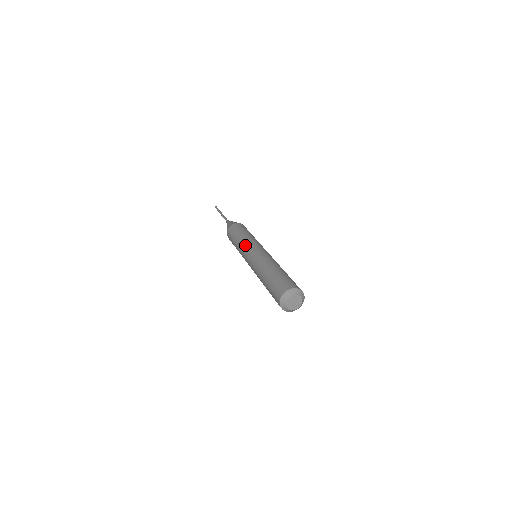
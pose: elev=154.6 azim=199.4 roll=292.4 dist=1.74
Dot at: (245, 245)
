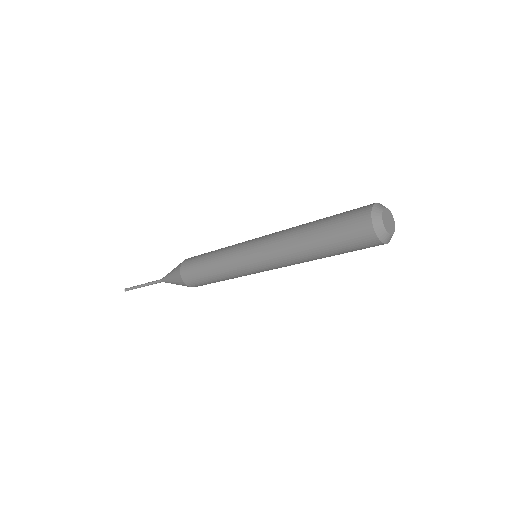
Dot at: (232, 256)
